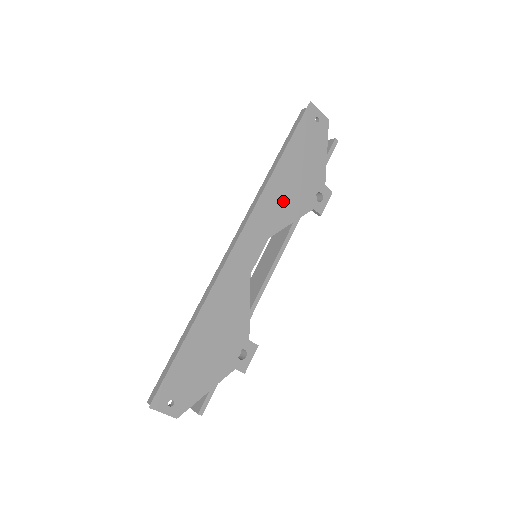
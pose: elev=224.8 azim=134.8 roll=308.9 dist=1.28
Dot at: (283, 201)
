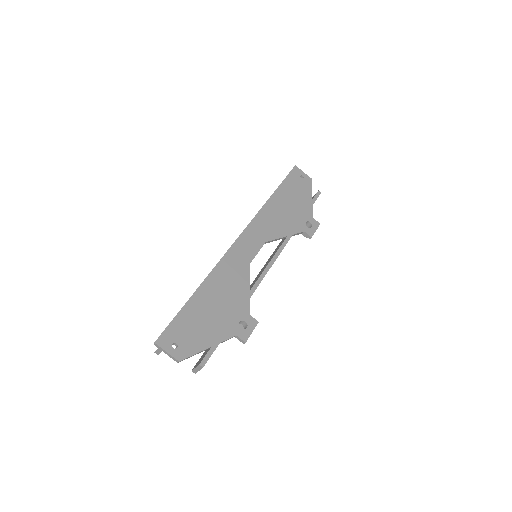
Dot at: (277, 220)
